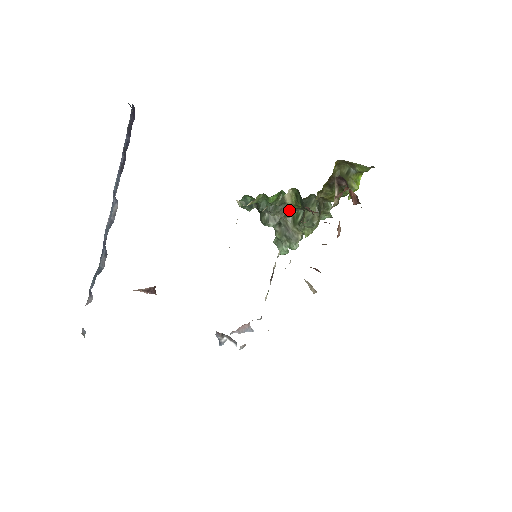
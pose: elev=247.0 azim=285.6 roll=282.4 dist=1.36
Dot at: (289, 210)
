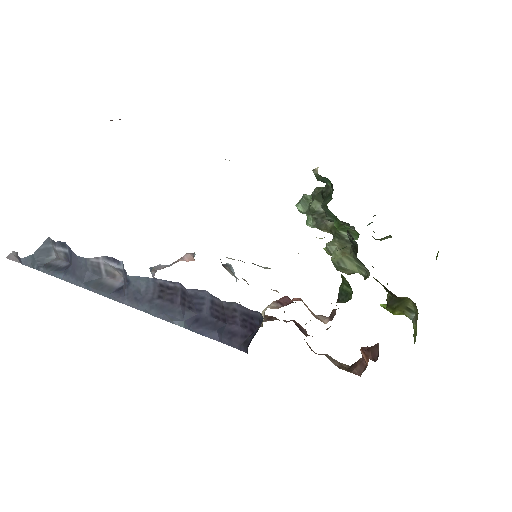
Dot at: occluded
